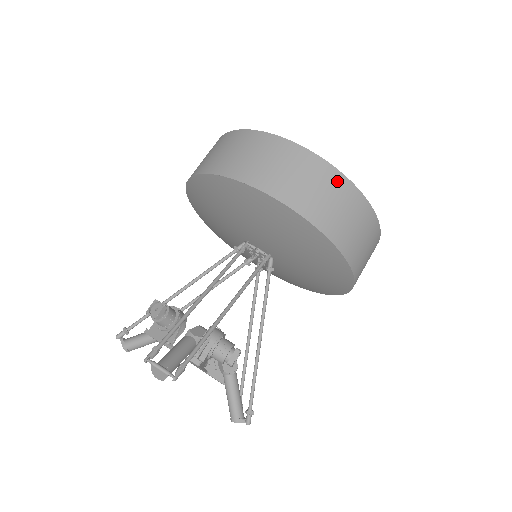
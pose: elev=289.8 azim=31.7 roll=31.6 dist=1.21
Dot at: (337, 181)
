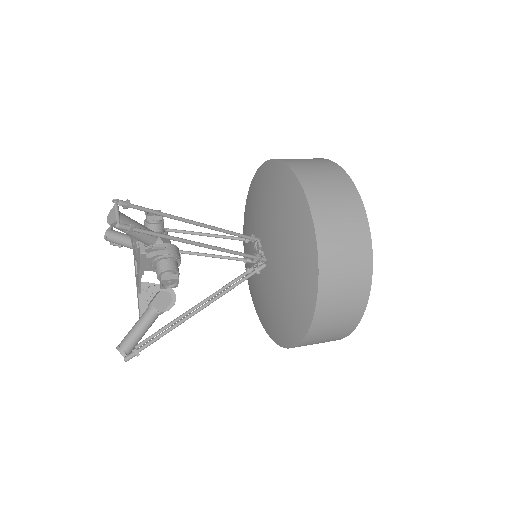
Dot at: (361, 228)
